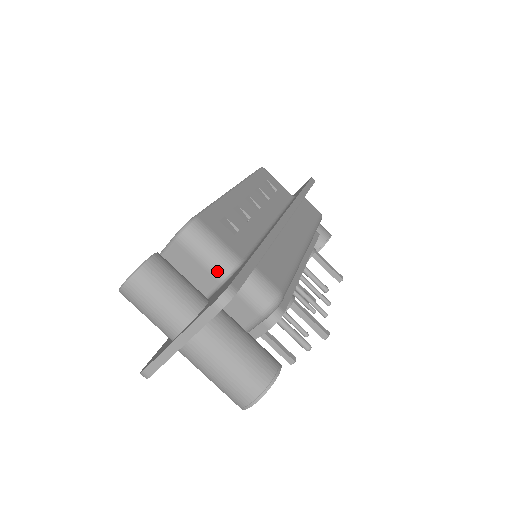
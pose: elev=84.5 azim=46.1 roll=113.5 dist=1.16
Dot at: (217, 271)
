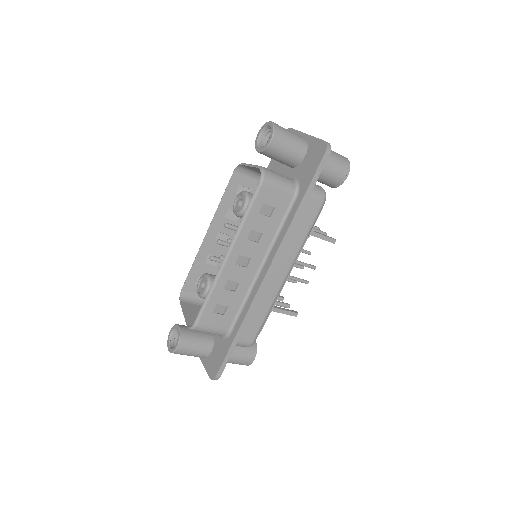
Dot at: occluded
